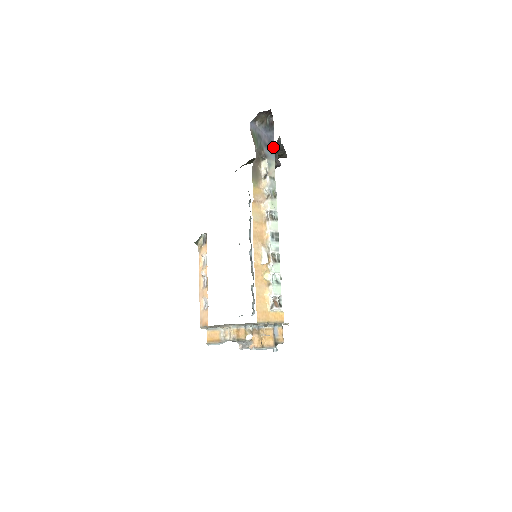
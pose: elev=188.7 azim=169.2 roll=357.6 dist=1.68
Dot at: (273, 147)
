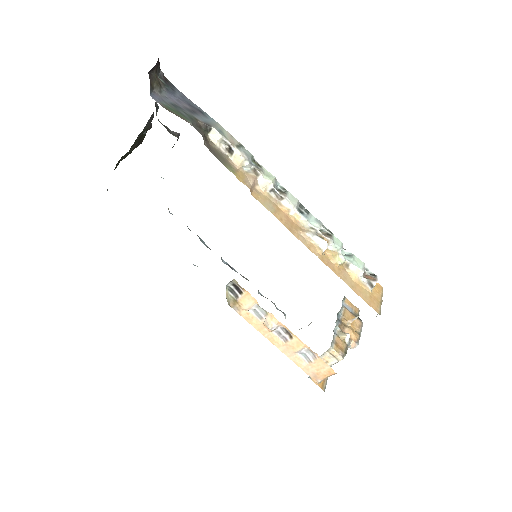
Dot at: (198, 108)
